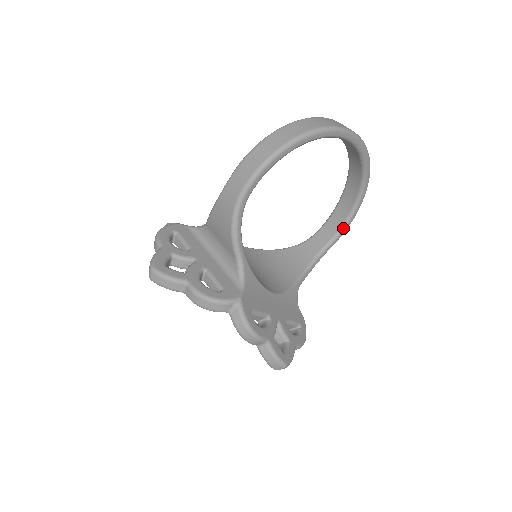
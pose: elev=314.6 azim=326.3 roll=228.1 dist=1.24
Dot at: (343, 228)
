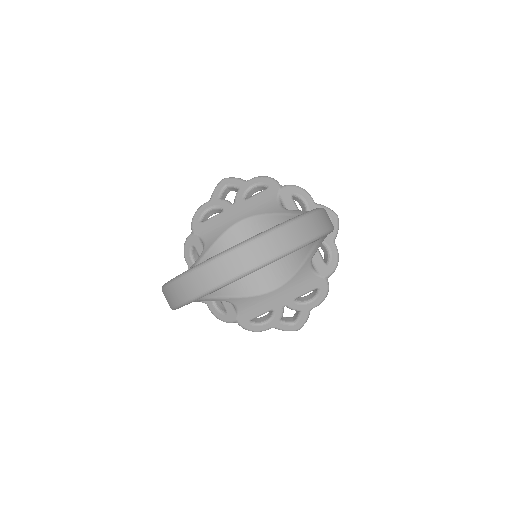
Dot at: occluded
